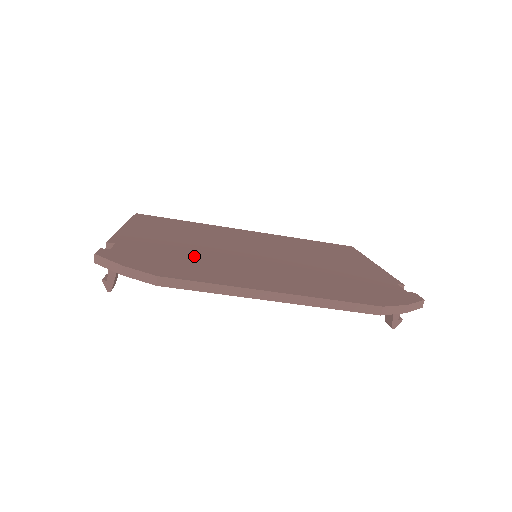
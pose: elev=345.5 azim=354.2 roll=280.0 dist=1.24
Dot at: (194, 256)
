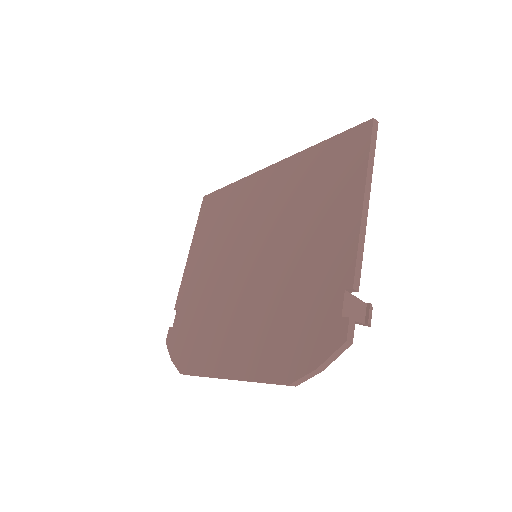
Dot at: (207, 310)
